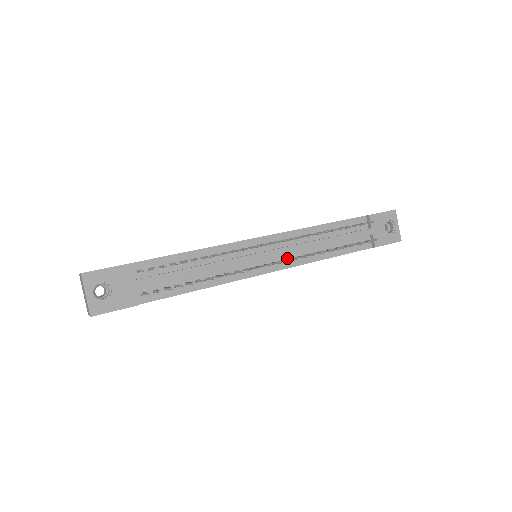
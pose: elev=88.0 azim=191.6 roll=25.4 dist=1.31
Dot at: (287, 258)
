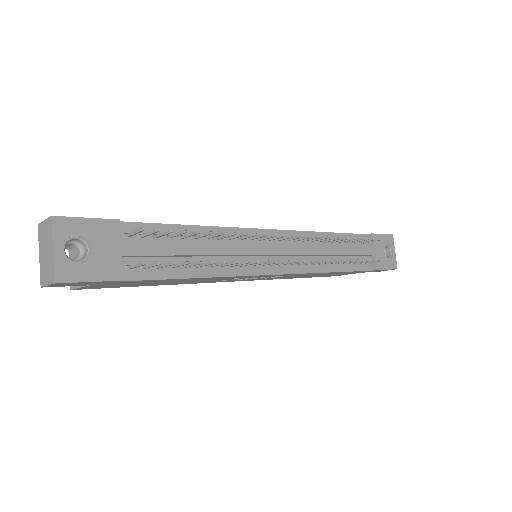
Dot at: occluded
